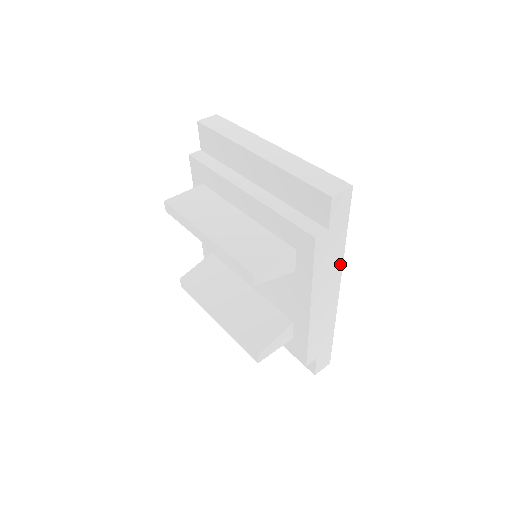
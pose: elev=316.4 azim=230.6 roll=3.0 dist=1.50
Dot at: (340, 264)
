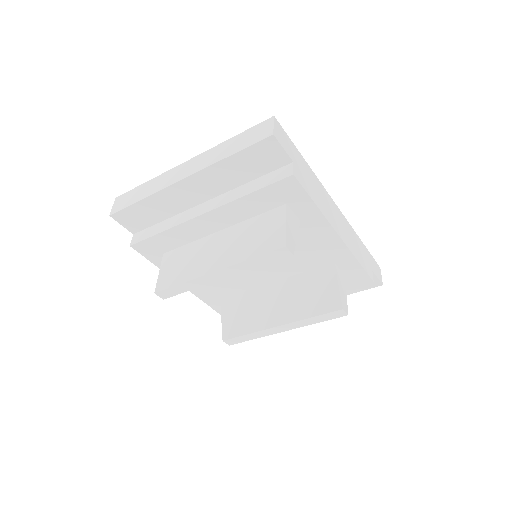
Dot at: (319, 184)
